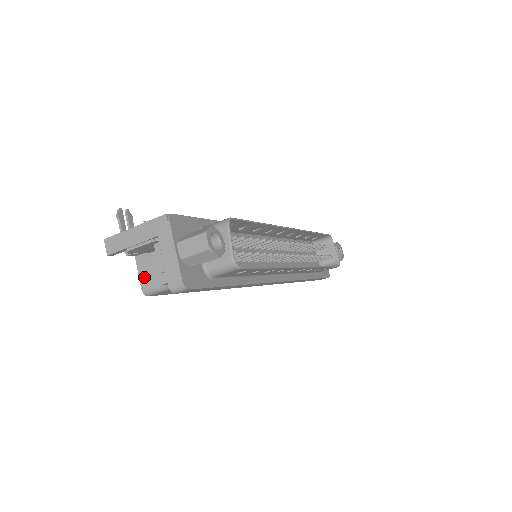
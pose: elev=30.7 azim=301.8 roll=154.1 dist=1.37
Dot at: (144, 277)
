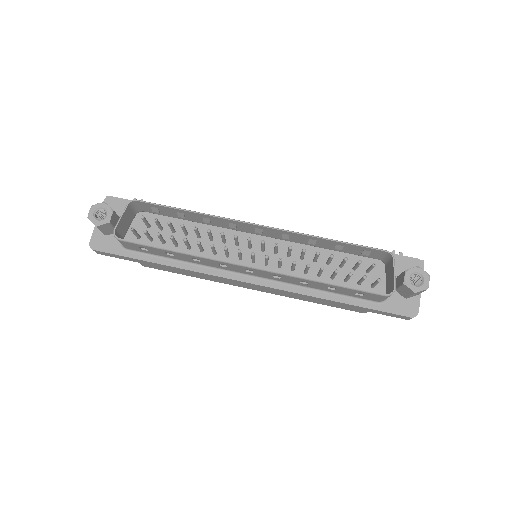
Dot at: occluded
